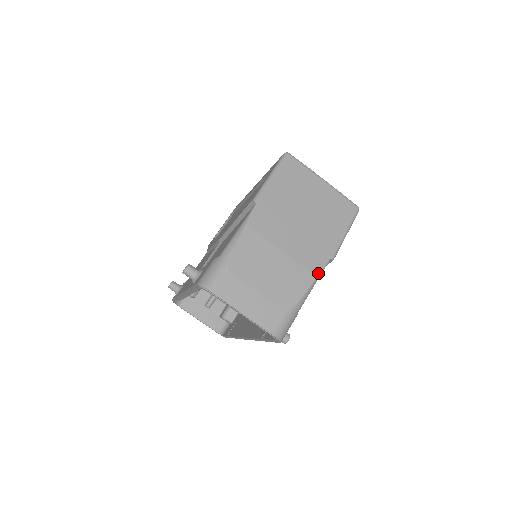
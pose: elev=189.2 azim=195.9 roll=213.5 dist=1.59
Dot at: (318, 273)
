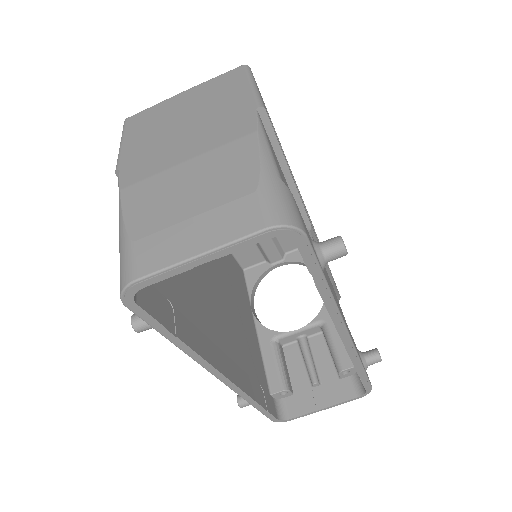
Dot at: (254, 128)
